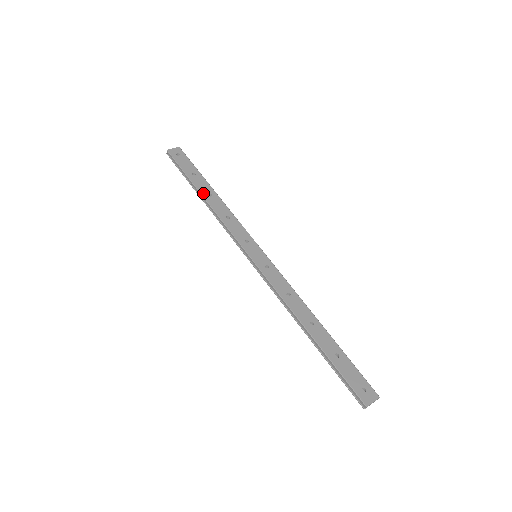
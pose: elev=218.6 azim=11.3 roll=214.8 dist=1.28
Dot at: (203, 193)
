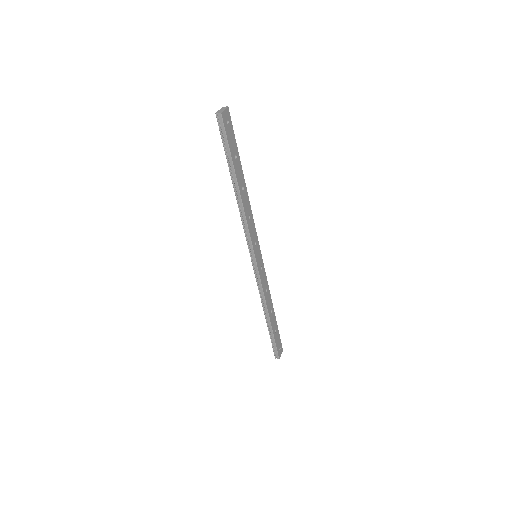
Dot at: (240, 186)
